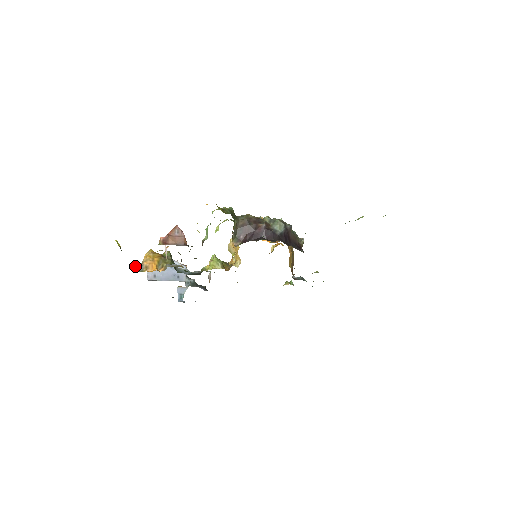
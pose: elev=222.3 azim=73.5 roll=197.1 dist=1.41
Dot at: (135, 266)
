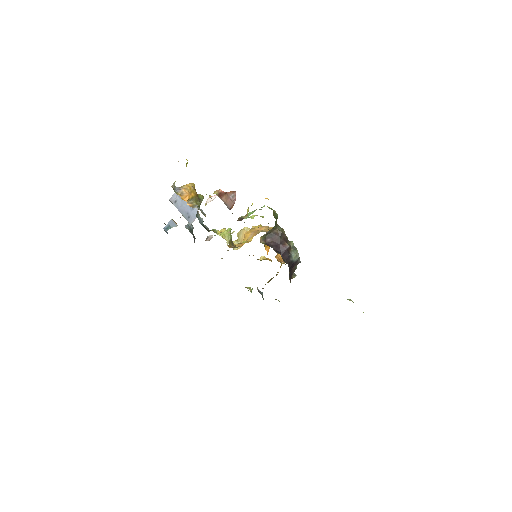
Dot at: occluded
